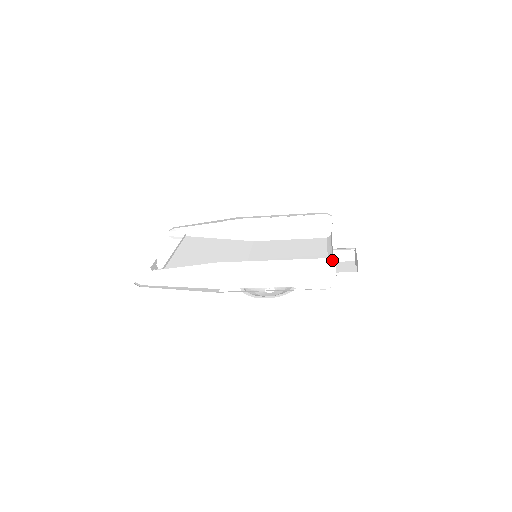
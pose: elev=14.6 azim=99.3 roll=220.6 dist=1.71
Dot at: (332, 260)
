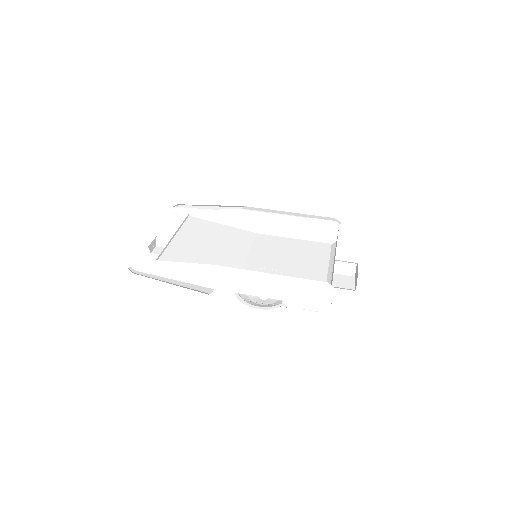
Dot at: (331, 285)
